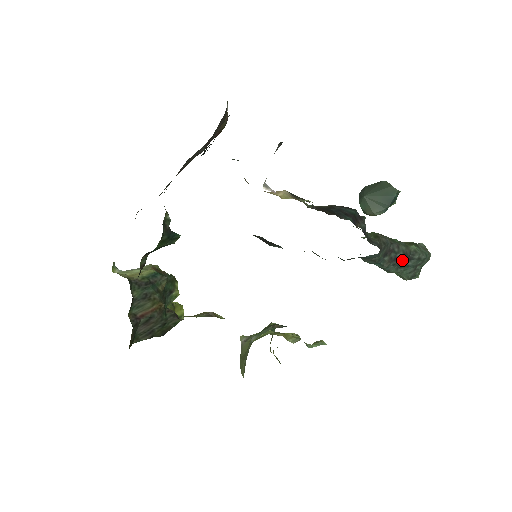
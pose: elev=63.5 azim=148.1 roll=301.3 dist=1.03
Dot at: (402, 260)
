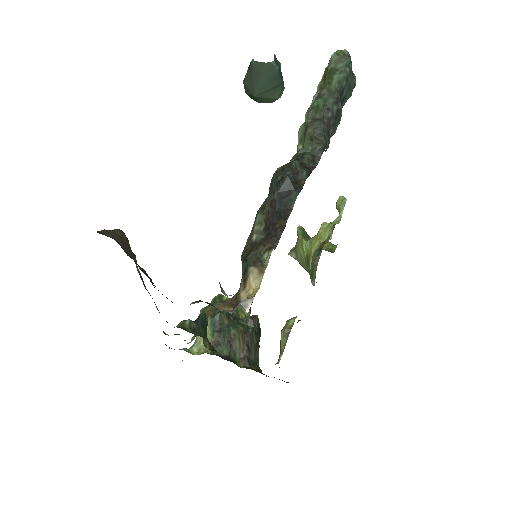
Dot at: (340, 109)
